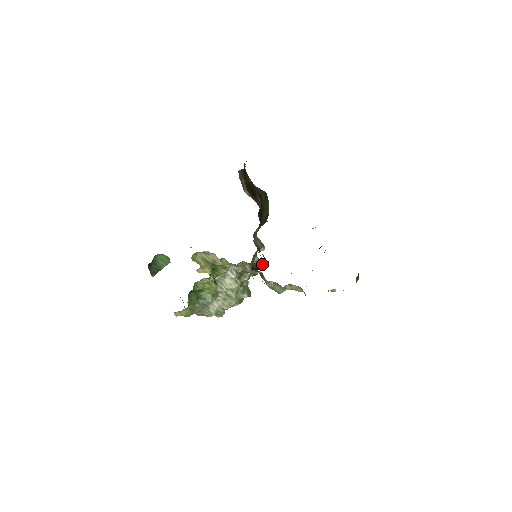
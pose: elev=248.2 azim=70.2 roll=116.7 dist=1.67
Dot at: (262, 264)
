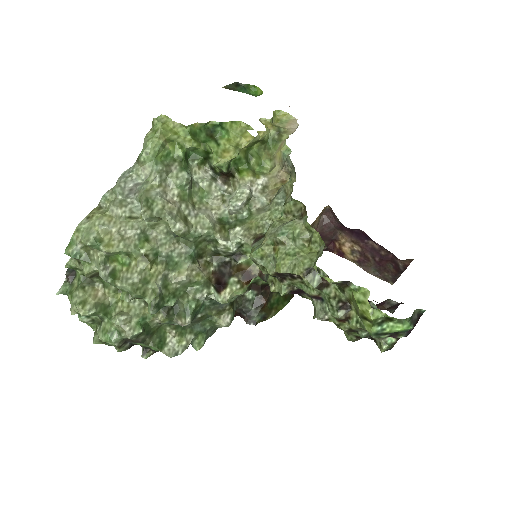
Dot at: (240, 281)
